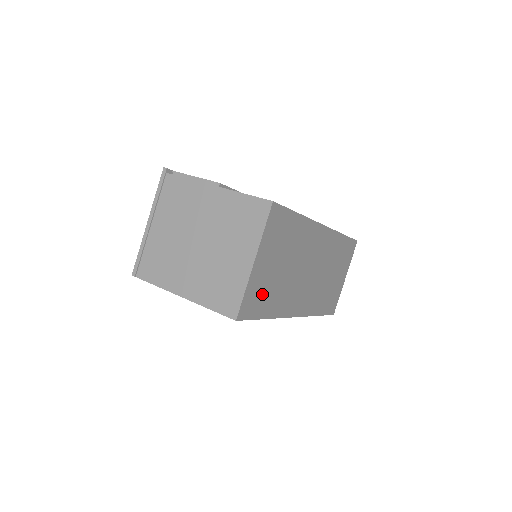
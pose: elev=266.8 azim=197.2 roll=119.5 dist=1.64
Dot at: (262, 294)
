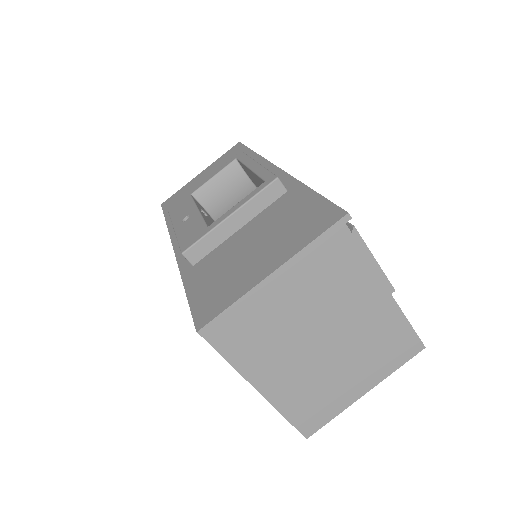
Dot at: occluded
